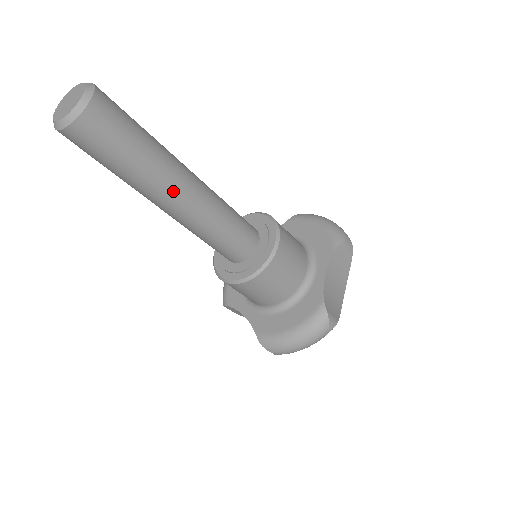
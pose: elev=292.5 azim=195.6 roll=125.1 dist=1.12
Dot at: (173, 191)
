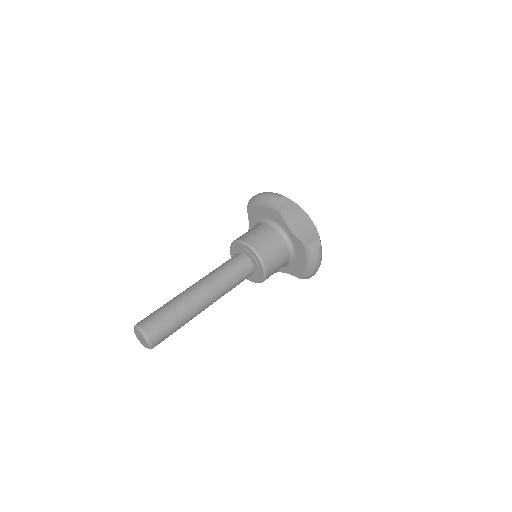
Dot at: (201, 305)
